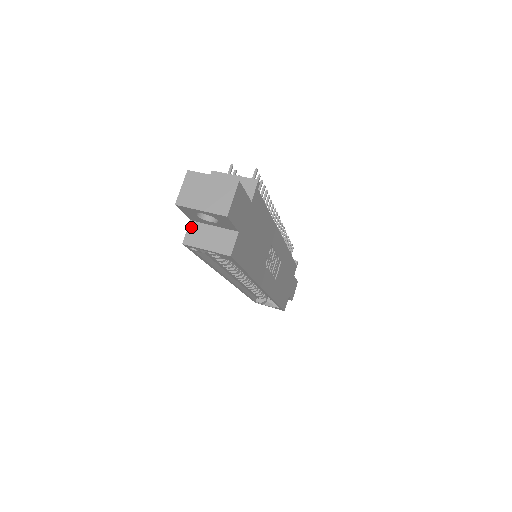
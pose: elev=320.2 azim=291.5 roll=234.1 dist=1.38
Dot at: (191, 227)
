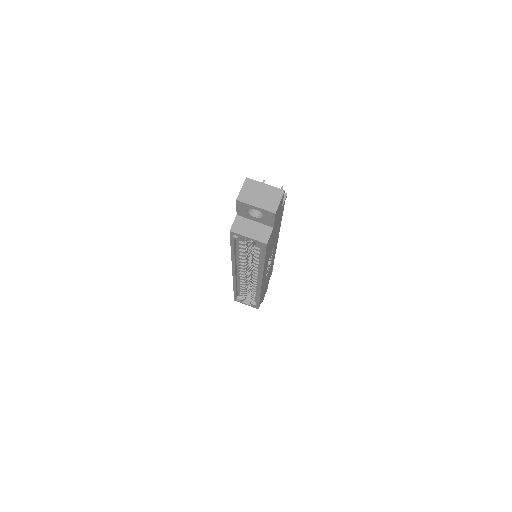
Dot at: (237, 220)
